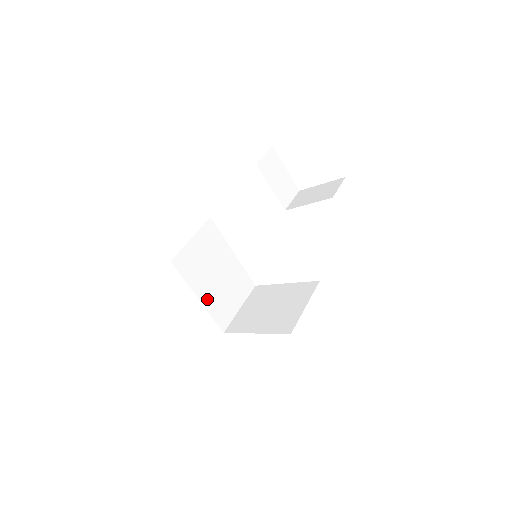
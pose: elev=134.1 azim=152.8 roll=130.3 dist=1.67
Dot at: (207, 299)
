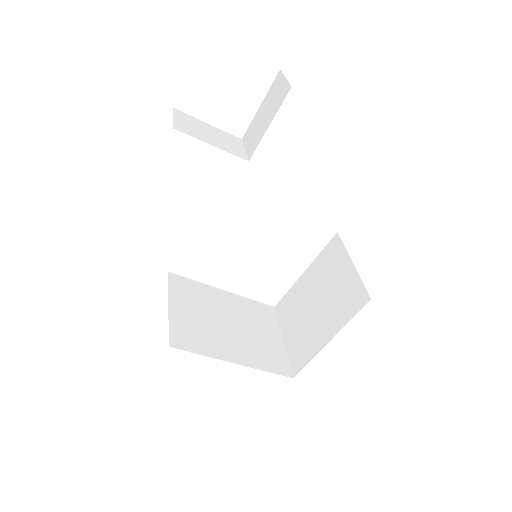
Dot at: (244, 357)
